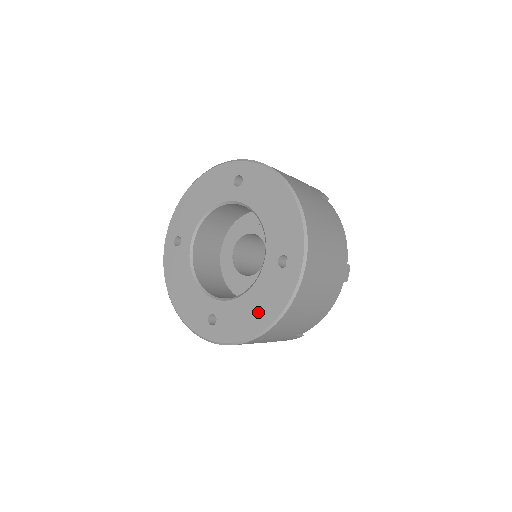
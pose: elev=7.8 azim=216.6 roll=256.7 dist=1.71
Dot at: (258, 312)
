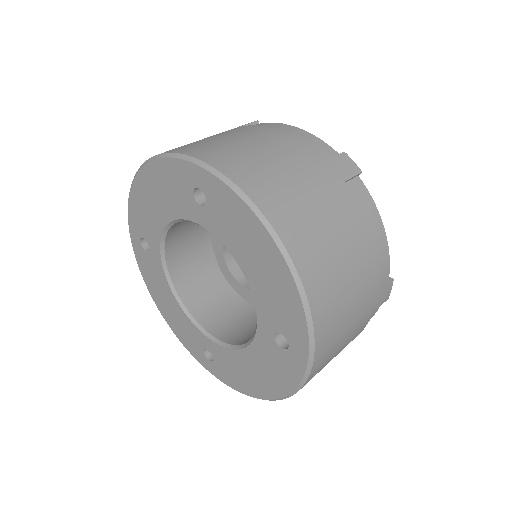
Dot at: (259, 379)
